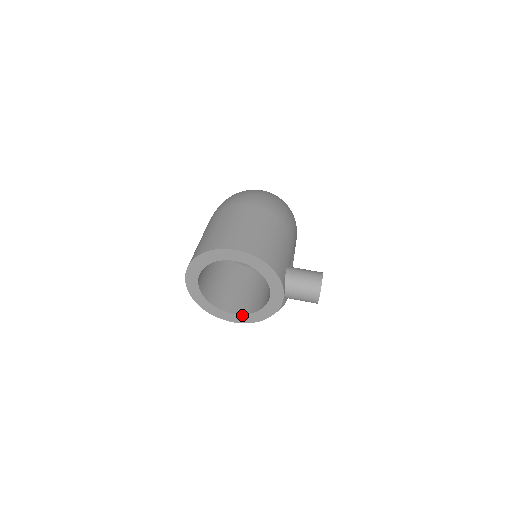
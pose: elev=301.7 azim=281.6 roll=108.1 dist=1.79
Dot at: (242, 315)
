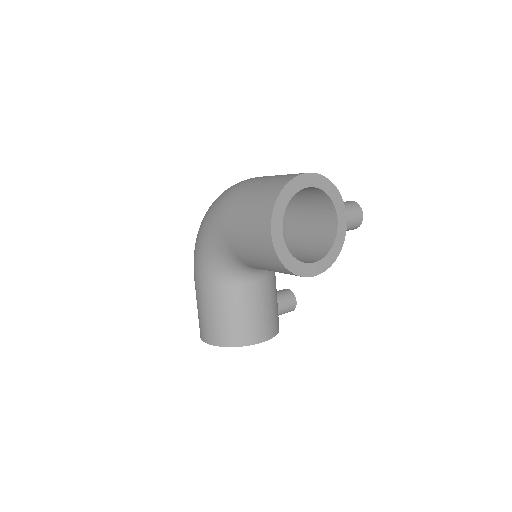
Dot at: (321, 261)
